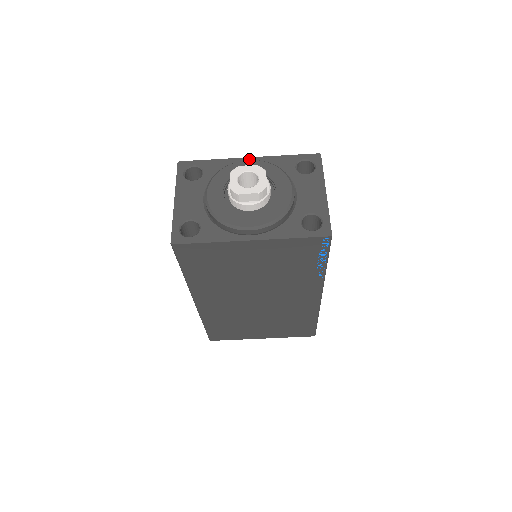
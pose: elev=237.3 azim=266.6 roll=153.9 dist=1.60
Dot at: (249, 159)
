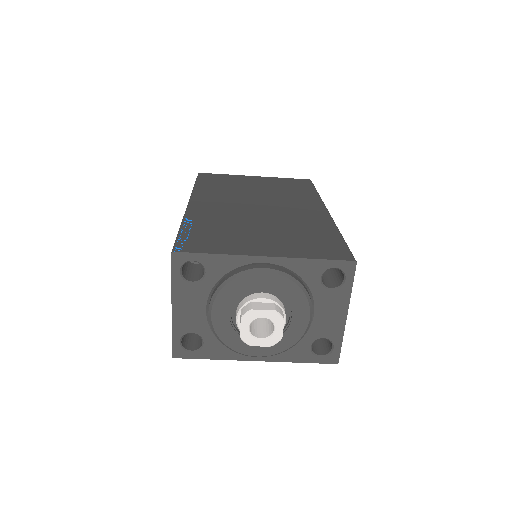
Dot at: (265, 260)
